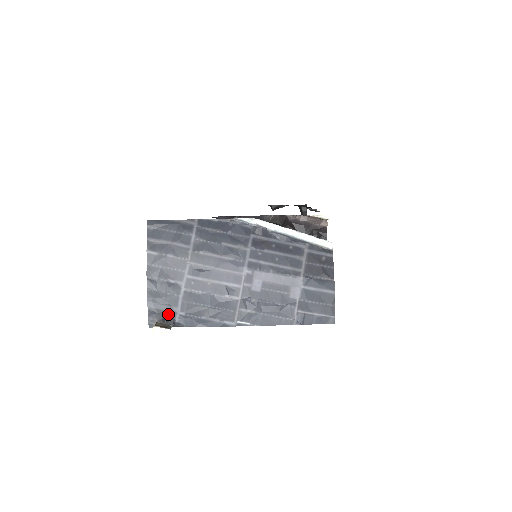
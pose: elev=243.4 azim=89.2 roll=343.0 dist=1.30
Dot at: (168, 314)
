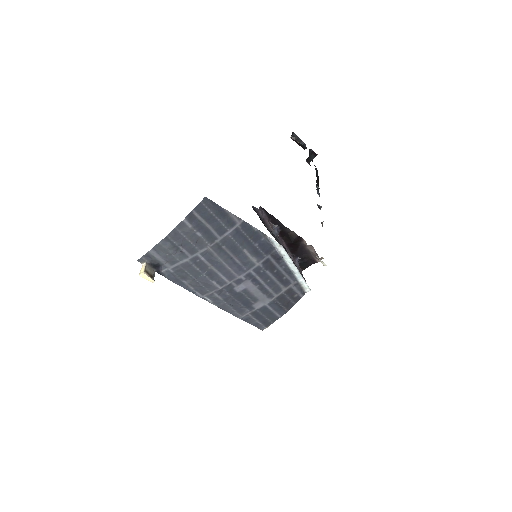
Dot at: (160, 264)
